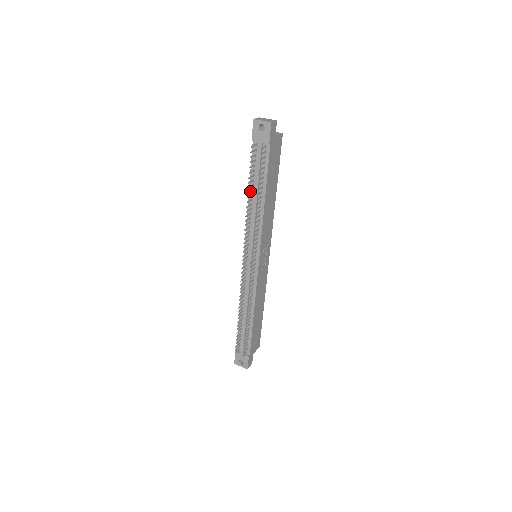
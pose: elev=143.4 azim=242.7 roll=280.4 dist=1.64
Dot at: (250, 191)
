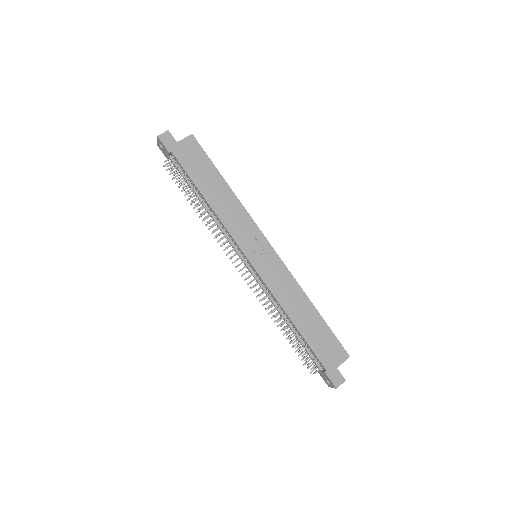
Dot at: (194, 201)
